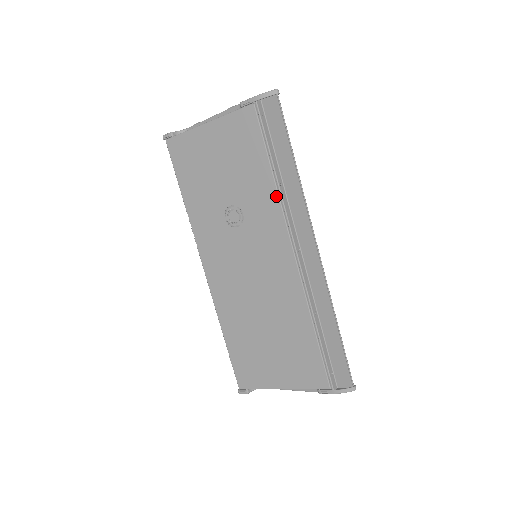
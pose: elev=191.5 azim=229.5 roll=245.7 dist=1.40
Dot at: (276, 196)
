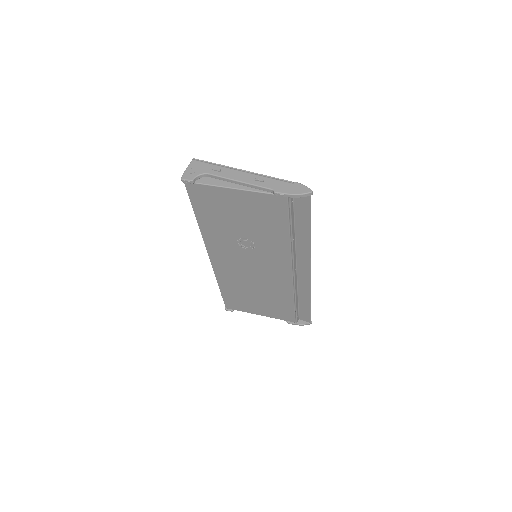
Dot at: (288, 247)
